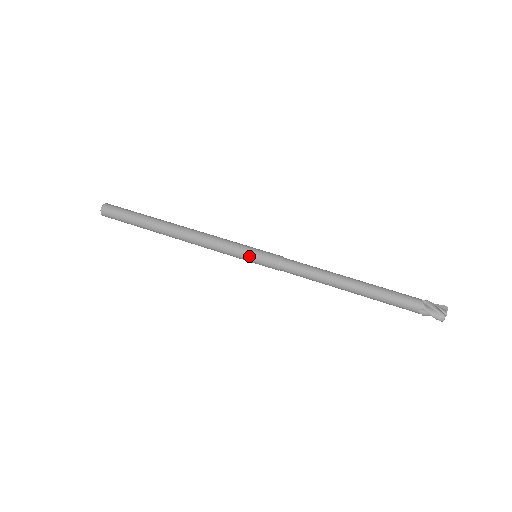
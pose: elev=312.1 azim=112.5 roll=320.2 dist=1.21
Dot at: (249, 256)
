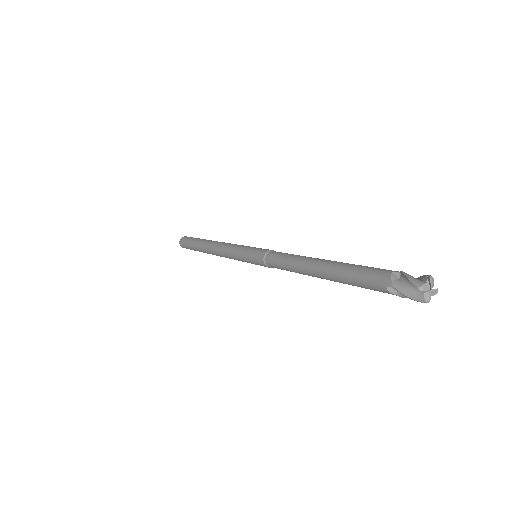
Dot at: (246, 257)
